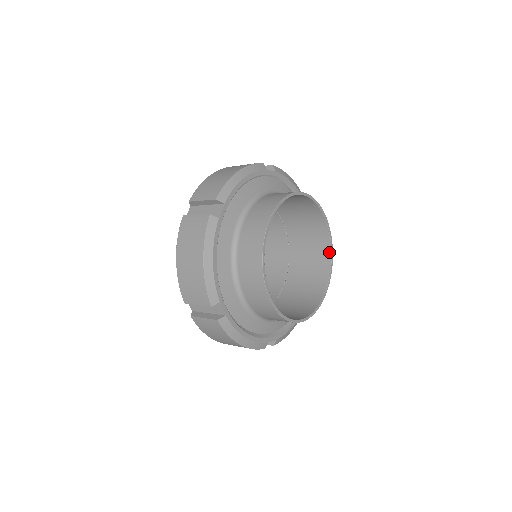
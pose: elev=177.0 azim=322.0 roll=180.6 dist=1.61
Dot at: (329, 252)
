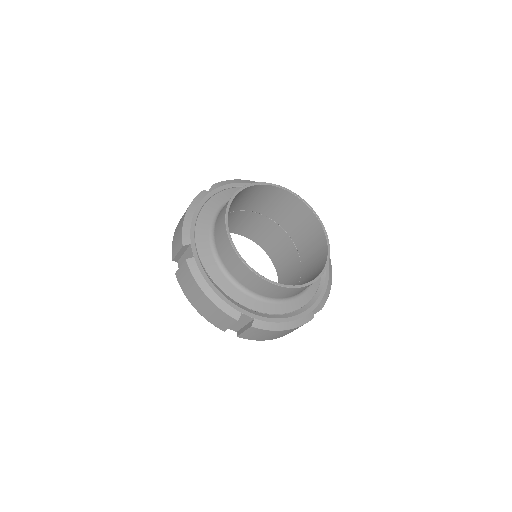
Dot at: (326, 255)
